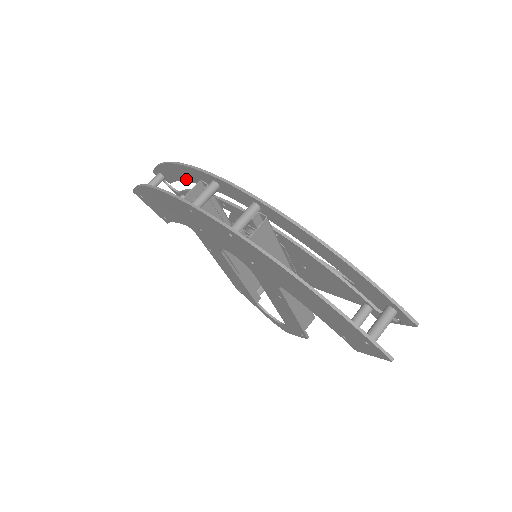
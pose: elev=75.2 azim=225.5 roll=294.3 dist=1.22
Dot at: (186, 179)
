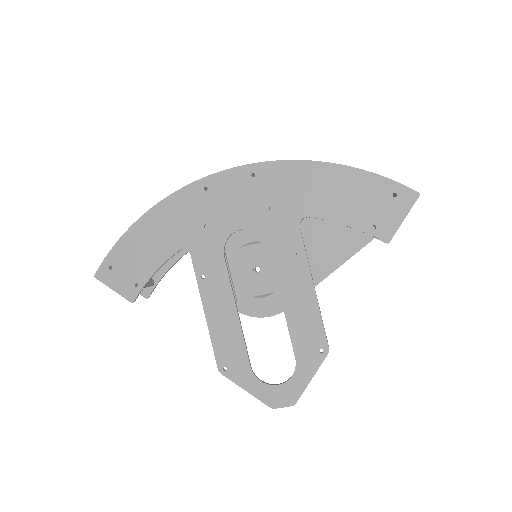
Dot at: occluded
